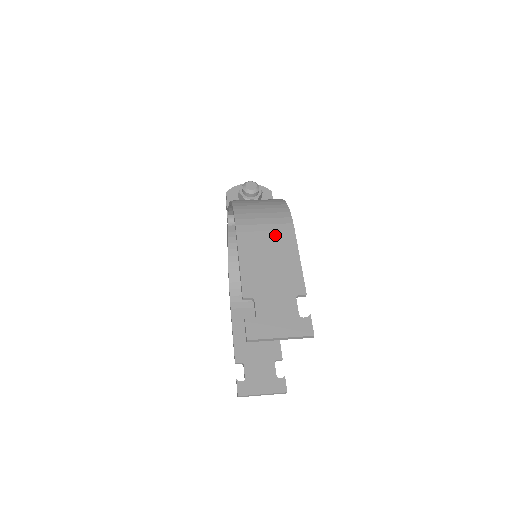
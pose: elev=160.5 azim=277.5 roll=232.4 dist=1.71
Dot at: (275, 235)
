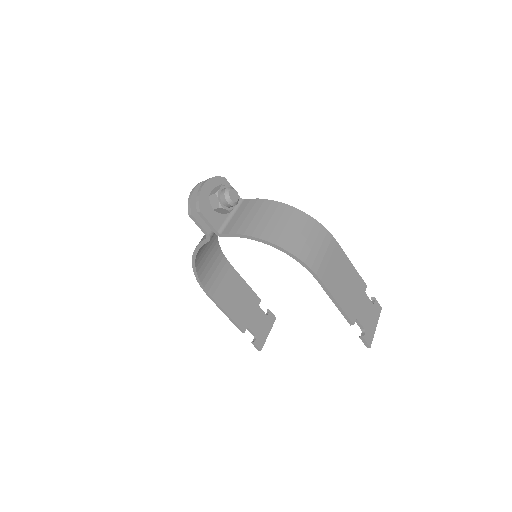
Dot at: (334, 258)
